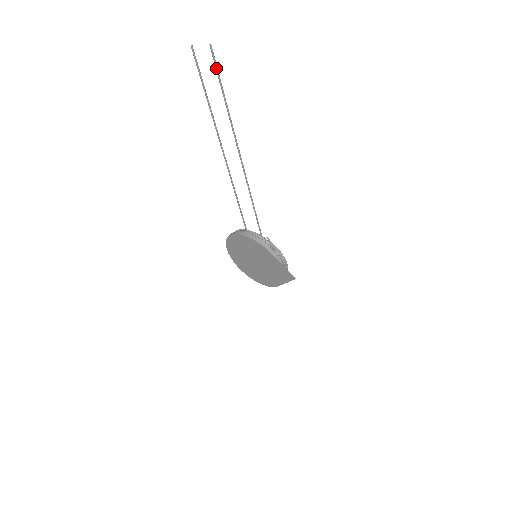
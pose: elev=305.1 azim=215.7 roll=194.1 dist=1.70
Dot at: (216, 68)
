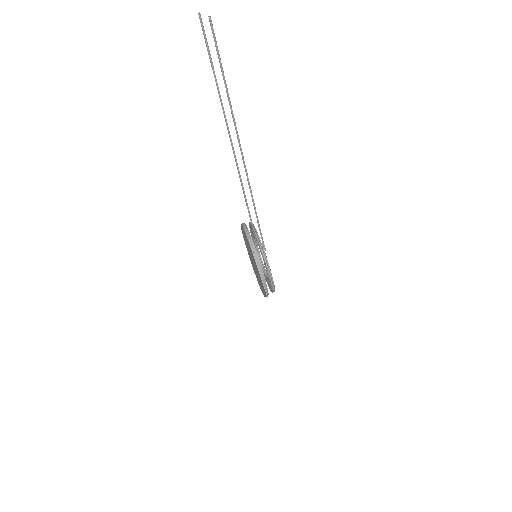
Dot at: (215, 44)
